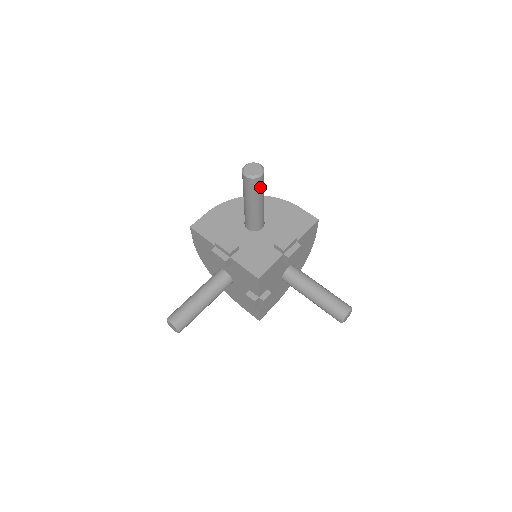
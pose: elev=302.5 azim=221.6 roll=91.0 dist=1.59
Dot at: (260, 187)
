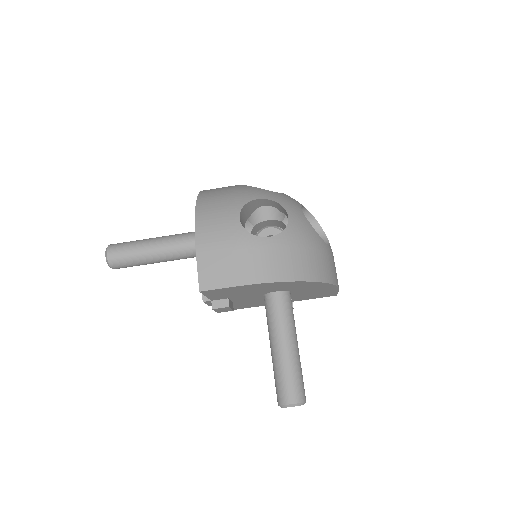
Dot at: occluded
